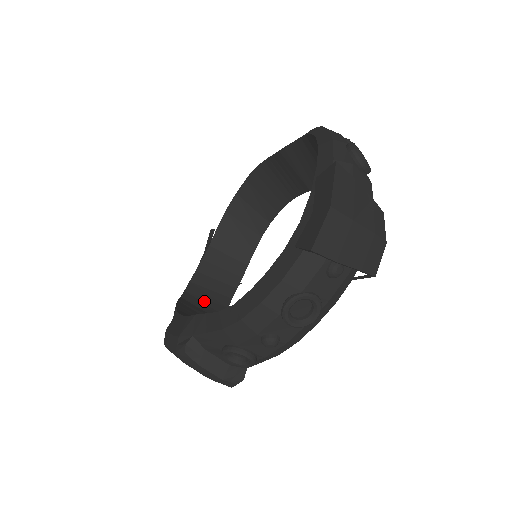
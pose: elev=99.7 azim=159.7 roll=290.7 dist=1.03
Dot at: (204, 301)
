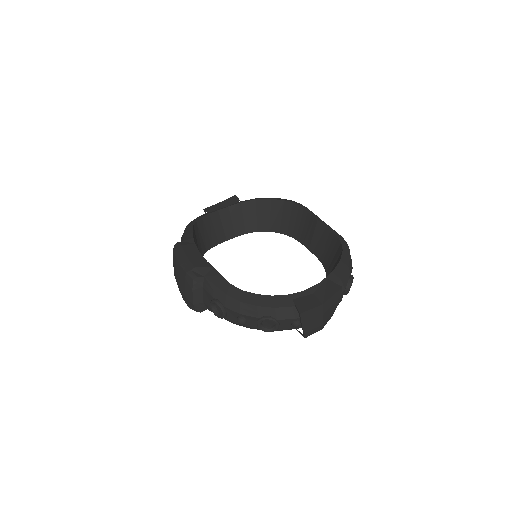
Dot at: (200, 237)
